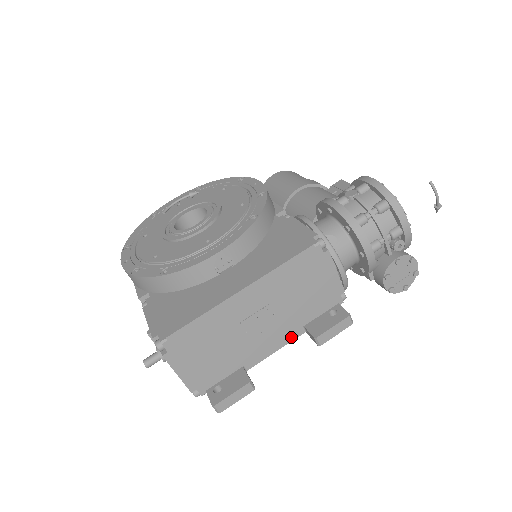
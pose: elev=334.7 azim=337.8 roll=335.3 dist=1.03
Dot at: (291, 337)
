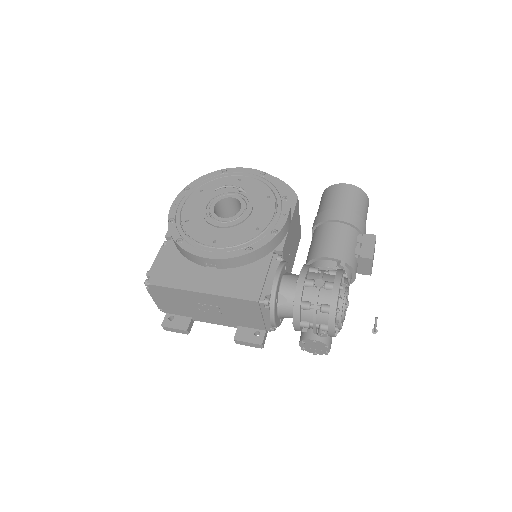
Dot at: (228, 325)
